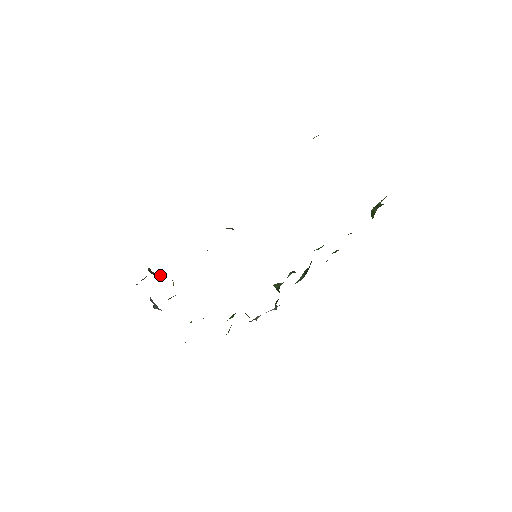
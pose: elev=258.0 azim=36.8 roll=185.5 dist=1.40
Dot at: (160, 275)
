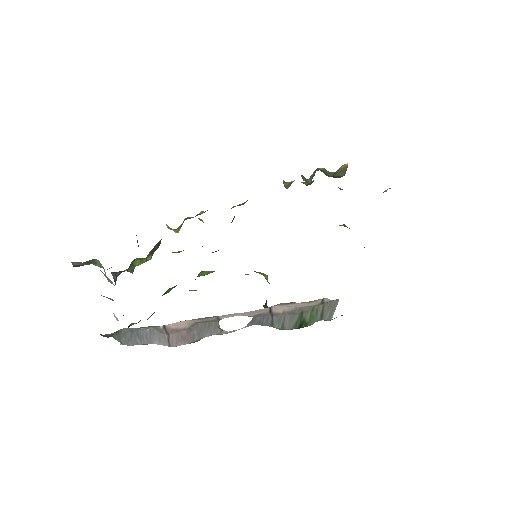
Dot at: occluded
